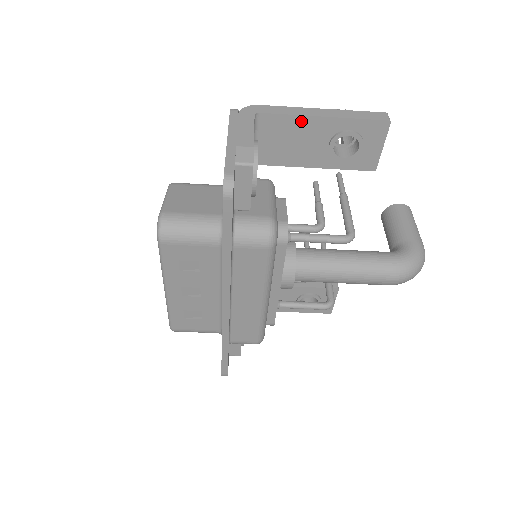
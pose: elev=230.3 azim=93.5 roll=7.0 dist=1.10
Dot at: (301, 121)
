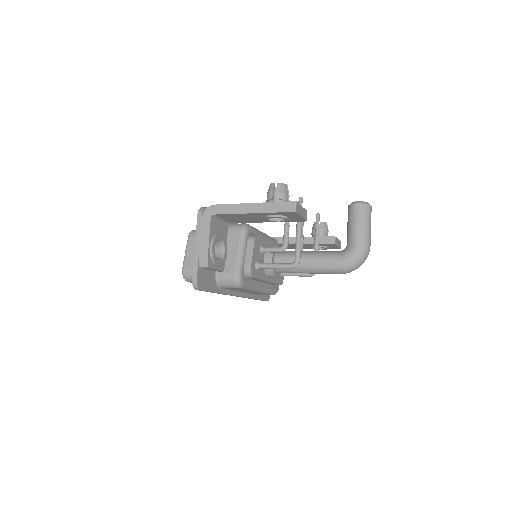
Dot at: (240, 215)
